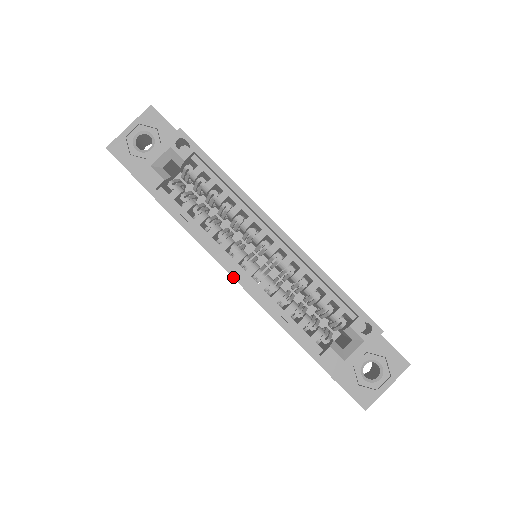
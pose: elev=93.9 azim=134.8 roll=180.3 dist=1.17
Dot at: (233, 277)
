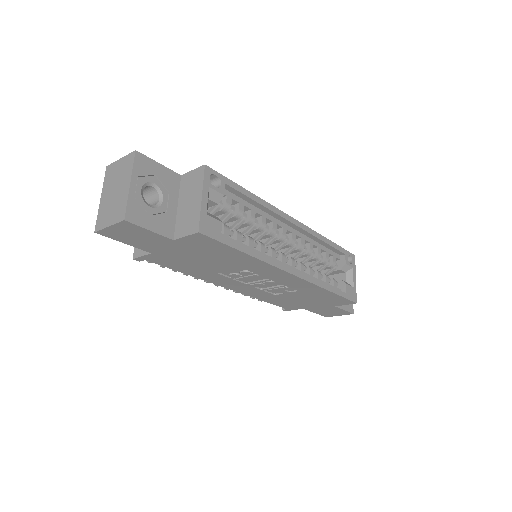
Dot at: (295, 275)
